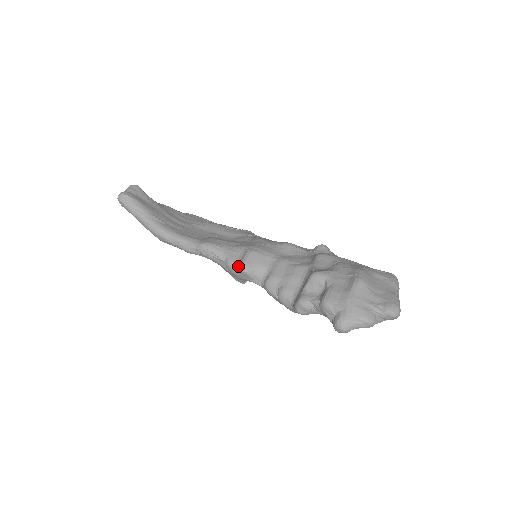
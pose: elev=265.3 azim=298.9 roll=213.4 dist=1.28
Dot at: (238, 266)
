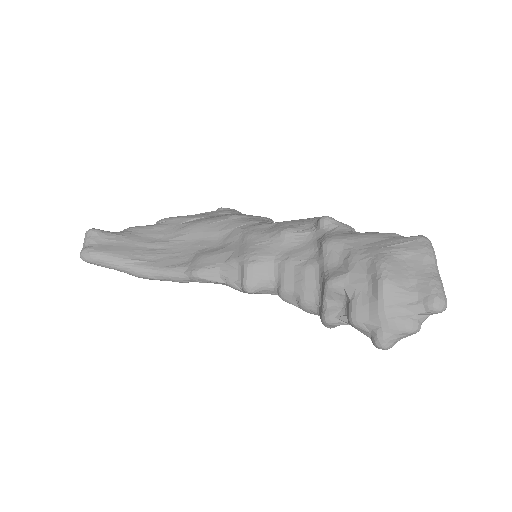
Dot at: (242, 288)
